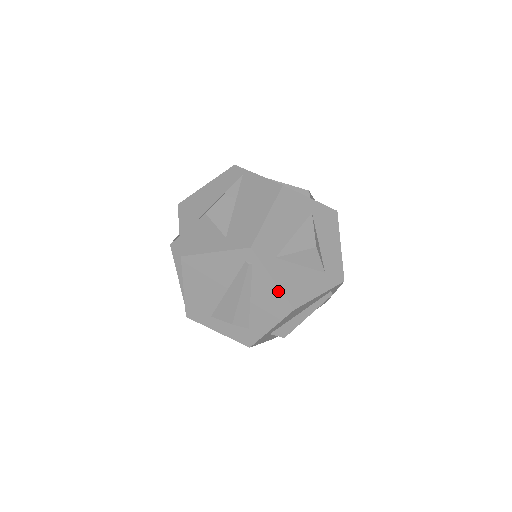
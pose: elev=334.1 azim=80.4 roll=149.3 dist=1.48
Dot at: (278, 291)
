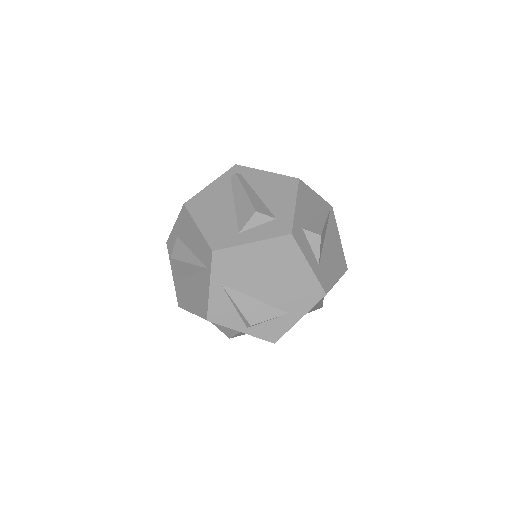
Dot at: occluded
